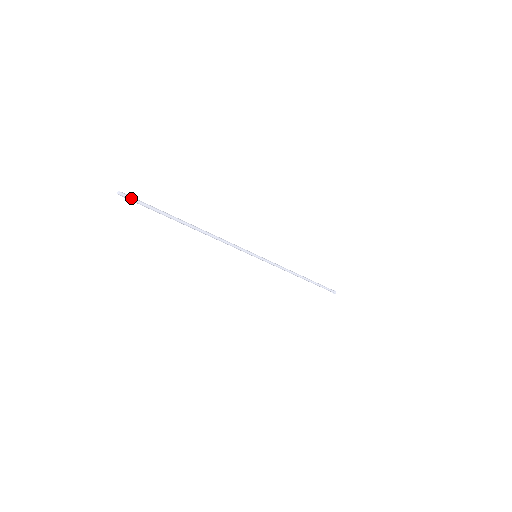
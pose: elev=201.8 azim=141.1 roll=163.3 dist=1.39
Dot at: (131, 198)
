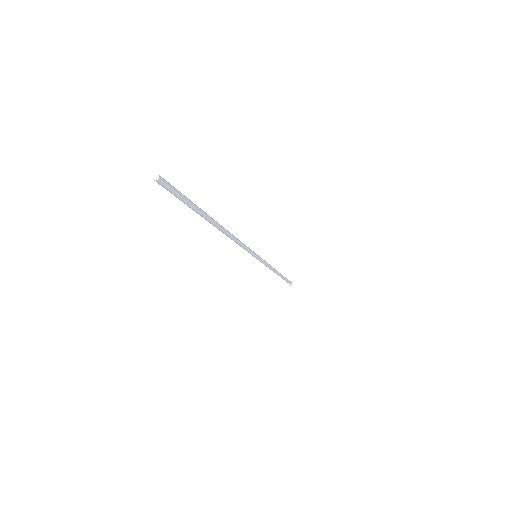
Dot at: (170, 186)
